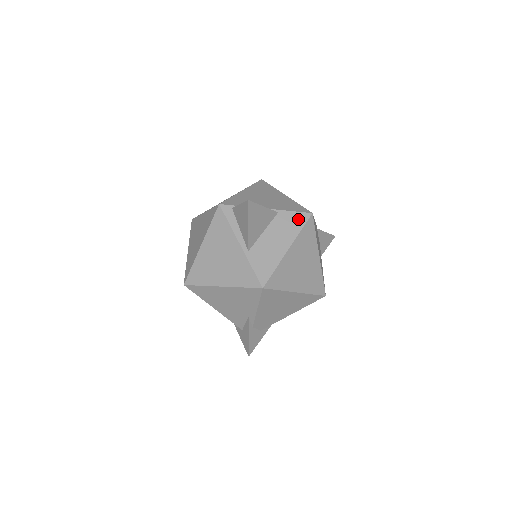
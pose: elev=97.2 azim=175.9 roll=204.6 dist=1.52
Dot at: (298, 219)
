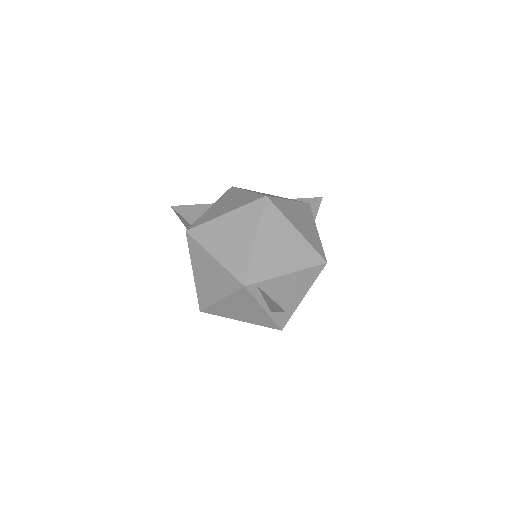
Dot at: (314, 272)
